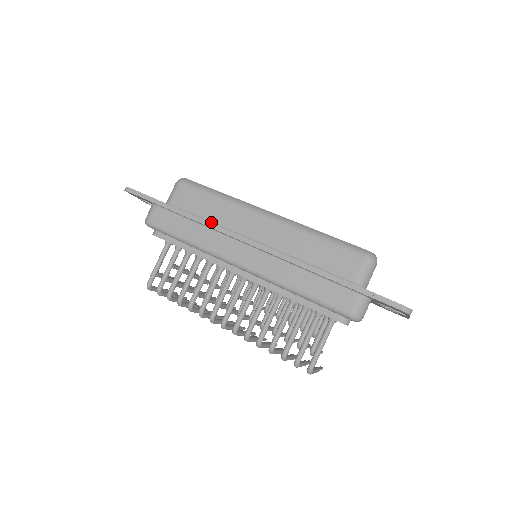
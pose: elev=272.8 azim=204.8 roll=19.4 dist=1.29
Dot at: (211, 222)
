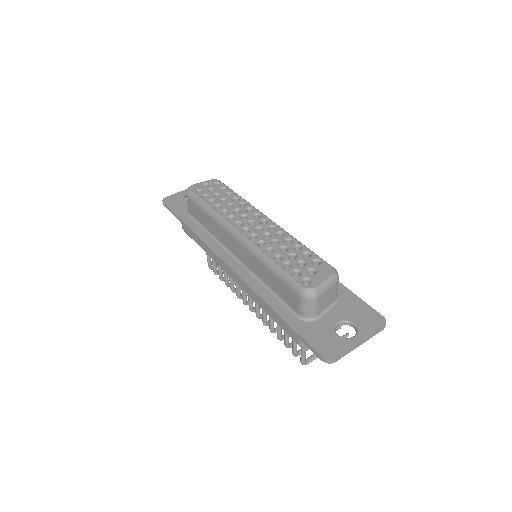
Dot at: (212, 235)
